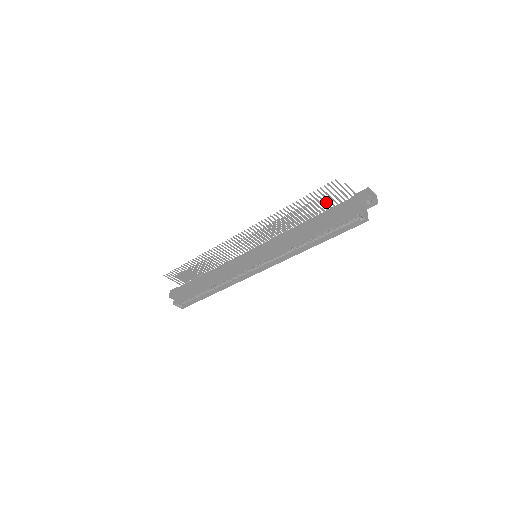
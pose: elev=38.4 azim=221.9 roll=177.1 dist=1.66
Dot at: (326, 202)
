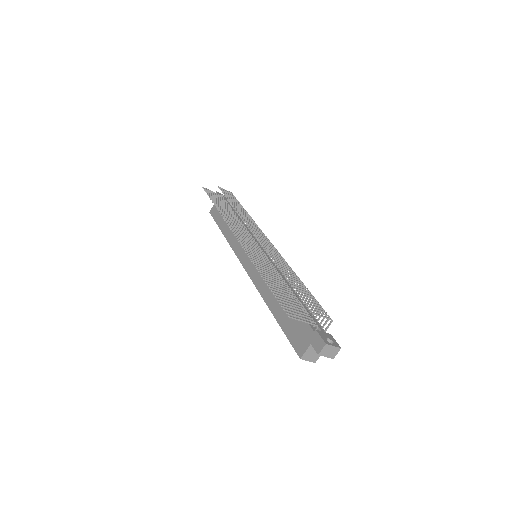
Dot at: (307, 294)
